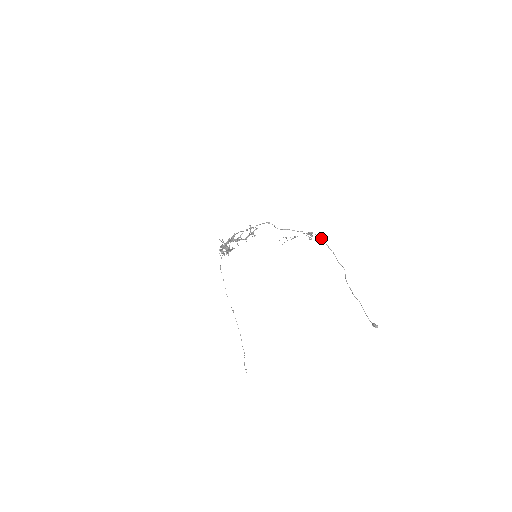
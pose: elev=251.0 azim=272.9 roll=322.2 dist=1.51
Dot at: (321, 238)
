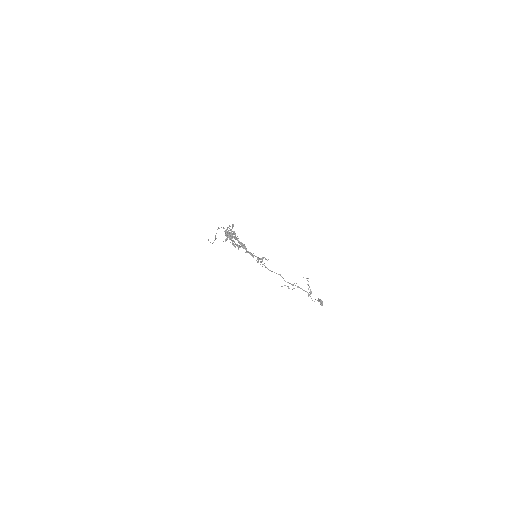
Dot at: occluded
